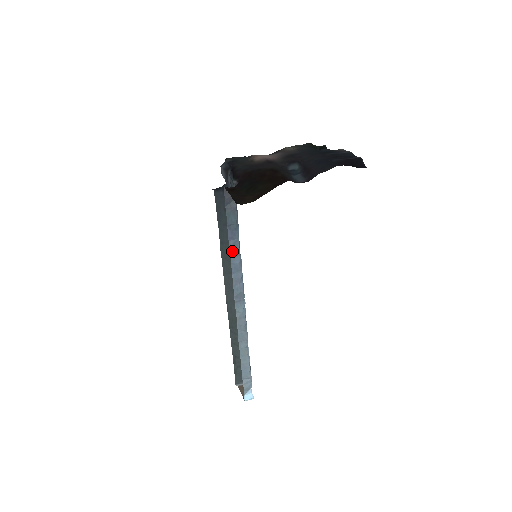
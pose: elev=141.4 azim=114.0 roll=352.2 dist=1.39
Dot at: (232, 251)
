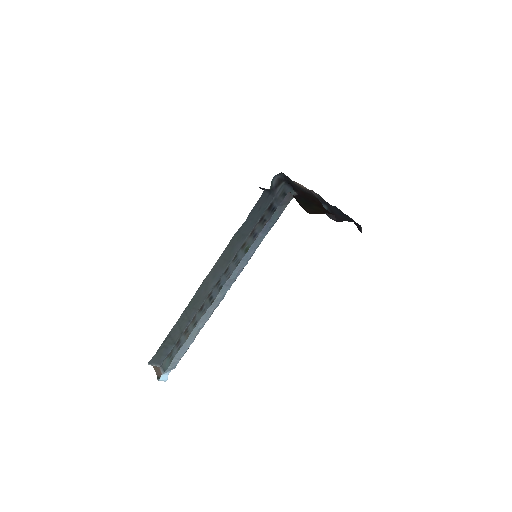
Dot at: (256, 242)
